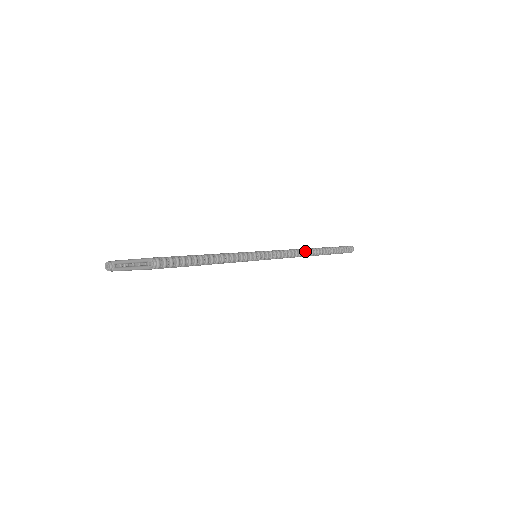
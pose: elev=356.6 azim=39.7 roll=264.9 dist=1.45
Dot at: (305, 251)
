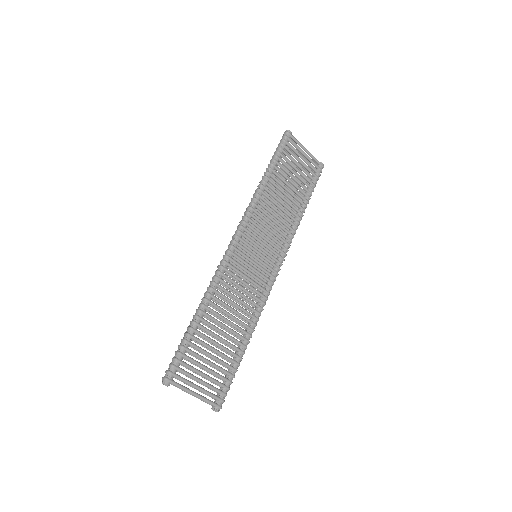
Dot at: occluded
